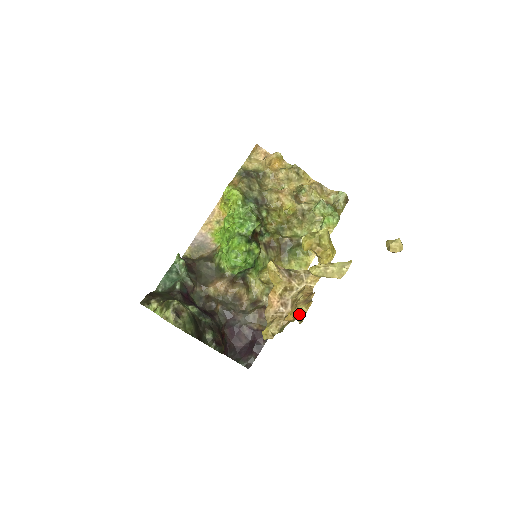
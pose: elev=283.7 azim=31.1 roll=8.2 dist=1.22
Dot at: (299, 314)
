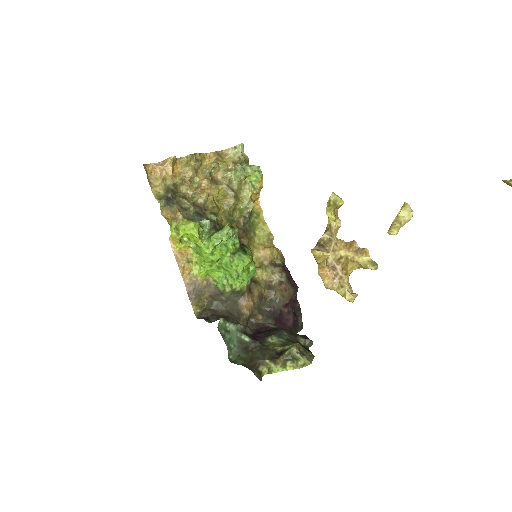
Dot at: (368, 265)
